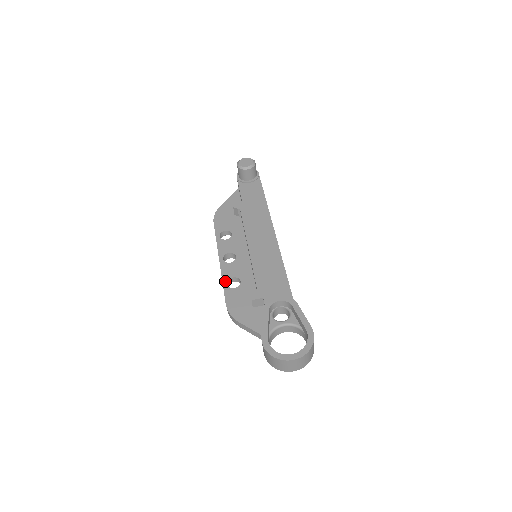
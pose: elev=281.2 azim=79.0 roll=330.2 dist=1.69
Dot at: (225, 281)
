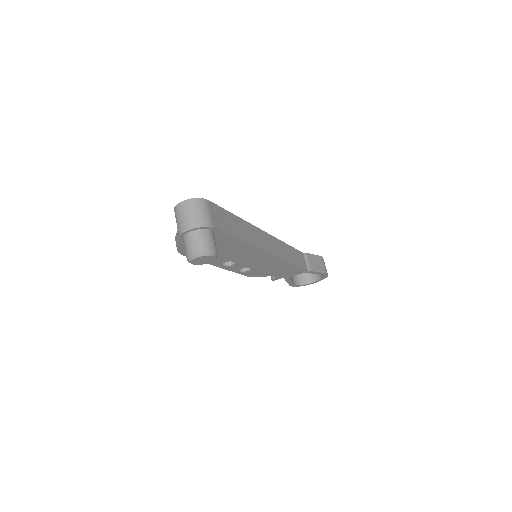
Dot at: (236, 272)
